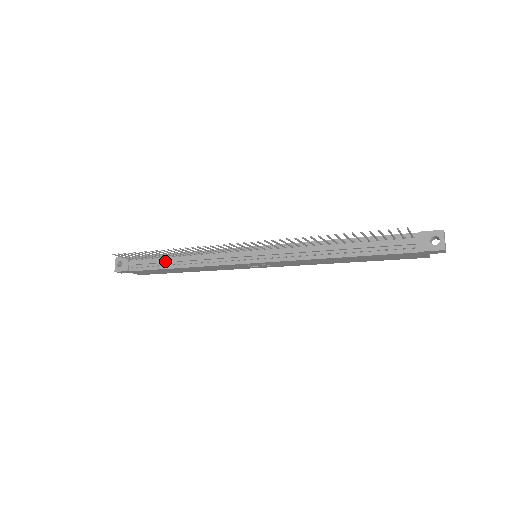
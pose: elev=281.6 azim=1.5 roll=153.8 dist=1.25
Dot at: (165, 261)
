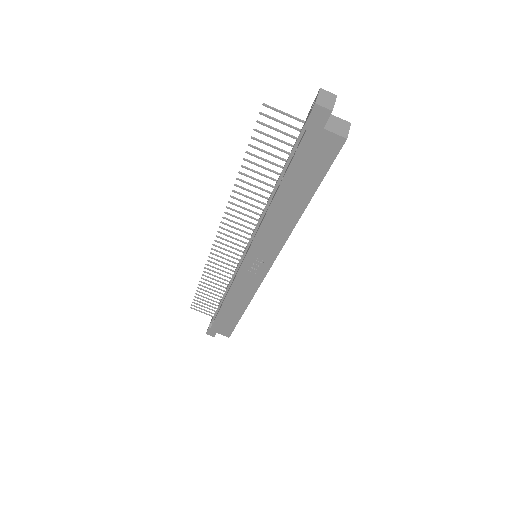
Dot at: (220, 302)
